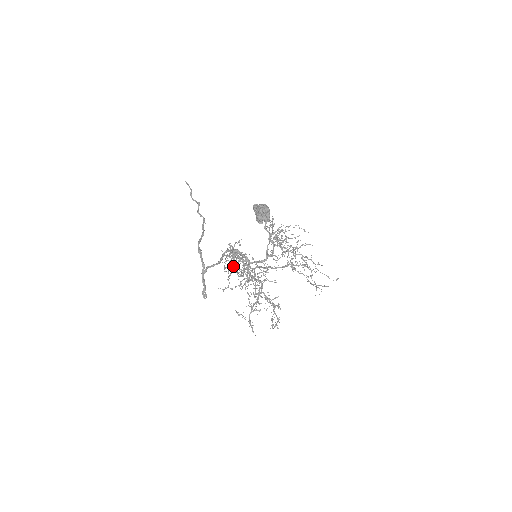
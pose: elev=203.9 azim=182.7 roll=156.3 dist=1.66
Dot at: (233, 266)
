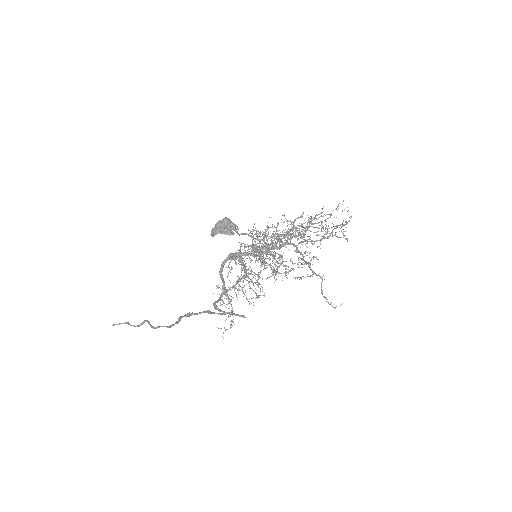
Dot at: (242, 270)
